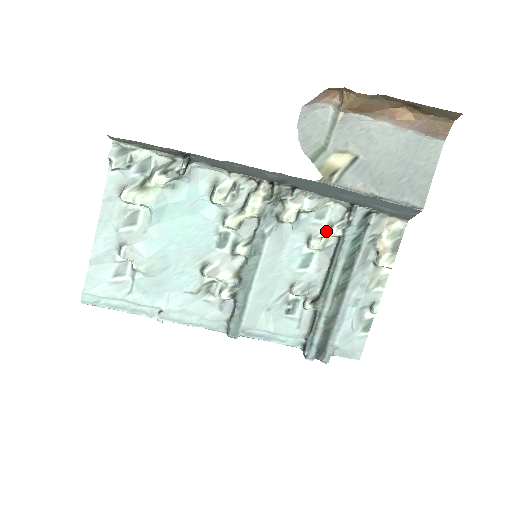
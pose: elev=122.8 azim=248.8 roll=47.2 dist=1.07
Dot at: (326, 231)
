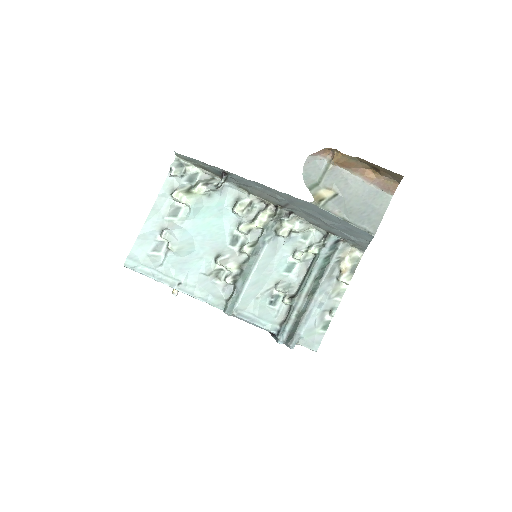
Dot at: (307, 248)
